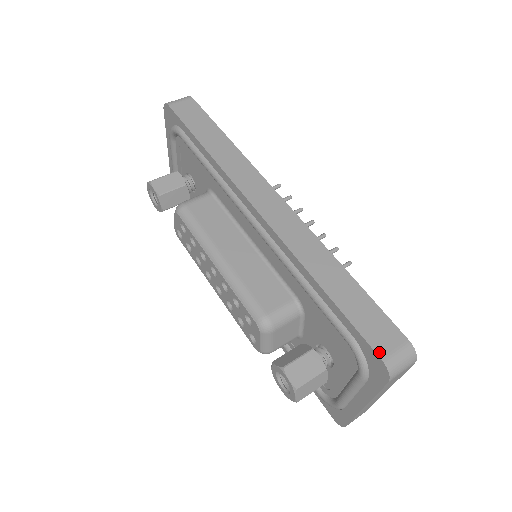
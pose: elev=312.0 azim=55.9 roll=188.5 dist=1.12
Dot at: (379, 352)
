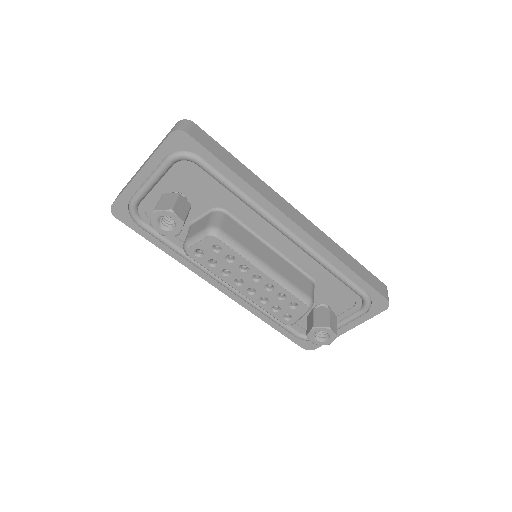
Dot at: (385, 296)
